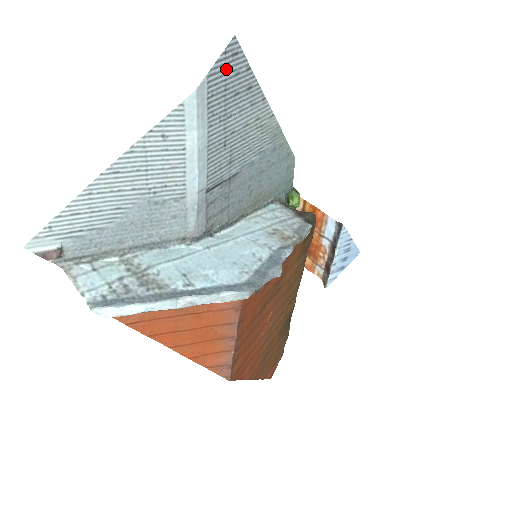
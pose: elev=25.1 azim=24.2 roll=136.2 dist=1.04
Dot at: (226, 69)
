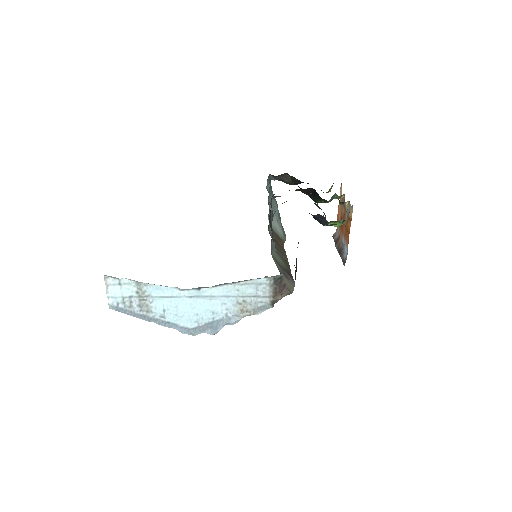
Dot at: occluded
